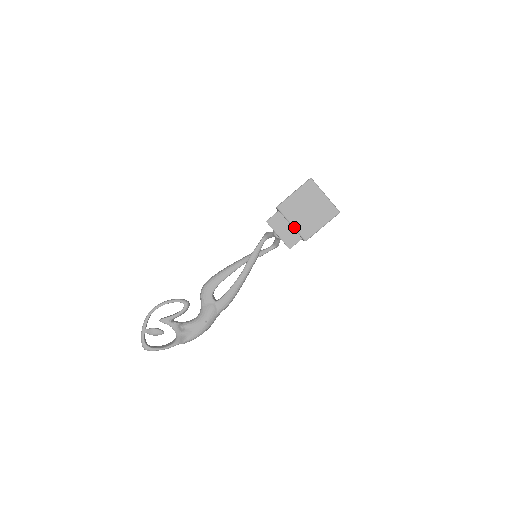
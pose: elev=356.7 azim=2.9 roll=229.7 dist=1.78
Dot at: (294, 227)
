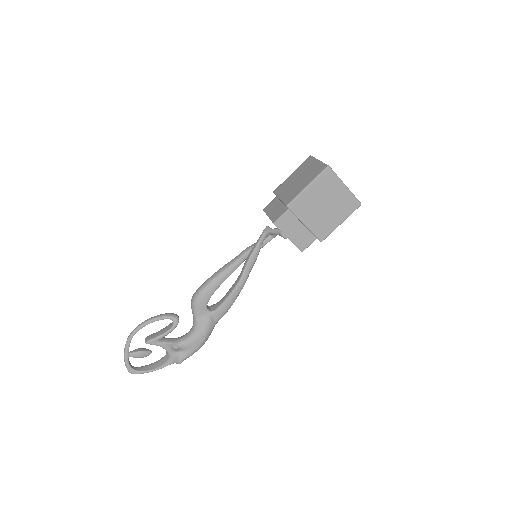
Dot at: (308, 228)
